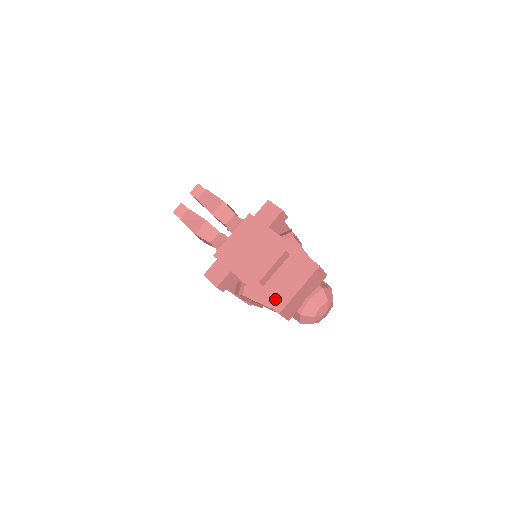
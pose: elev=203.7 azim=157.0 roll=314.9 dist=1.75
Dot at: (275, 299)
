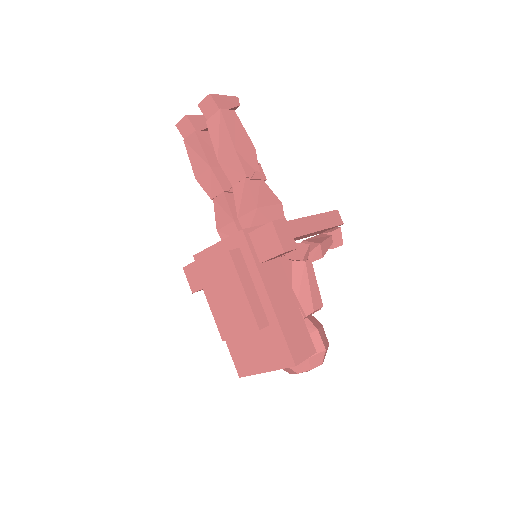
Dot at: (240, 360)
